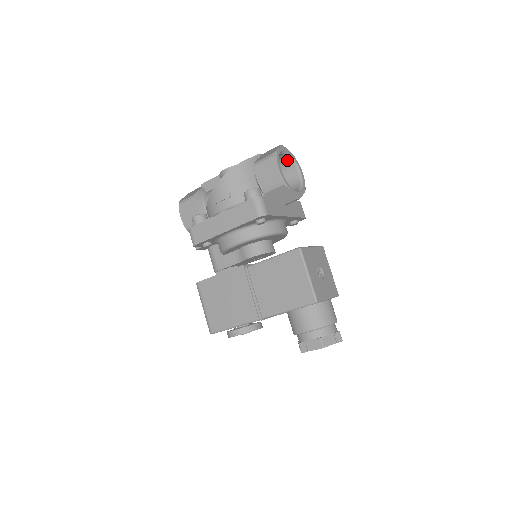
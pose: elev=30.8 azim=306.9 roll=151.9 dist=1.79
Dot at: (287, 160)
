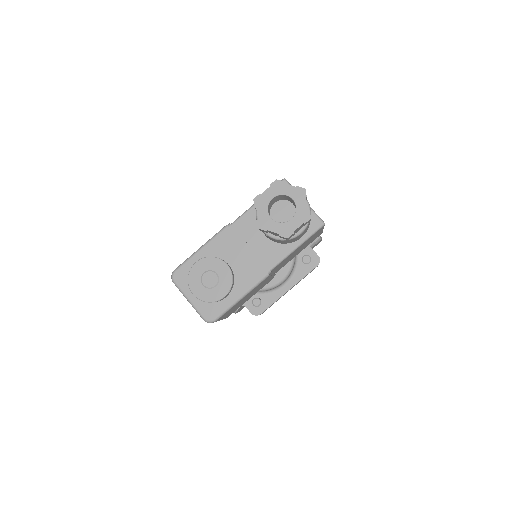
Dot at: occluded
